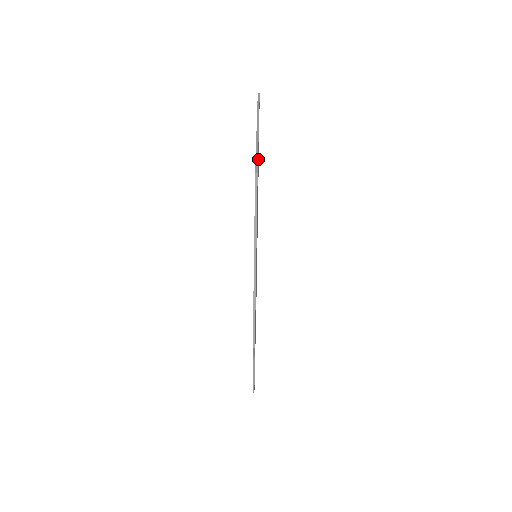
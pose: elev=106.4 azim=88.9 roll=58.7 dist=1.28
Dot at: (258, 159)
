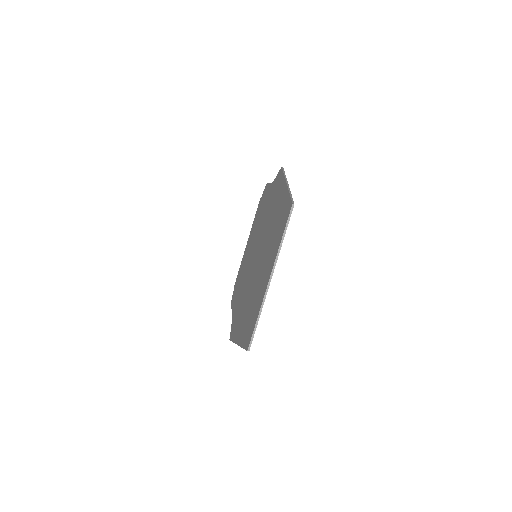
Dot at: occluded
